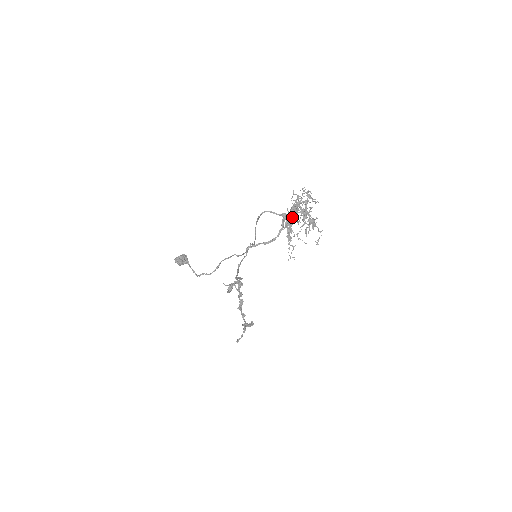
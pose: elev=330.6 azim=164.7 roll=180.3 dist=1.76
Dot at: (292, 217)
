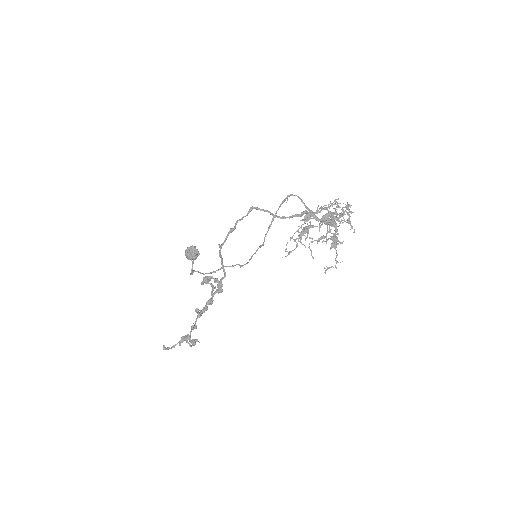
Dot at: (318, 221)
